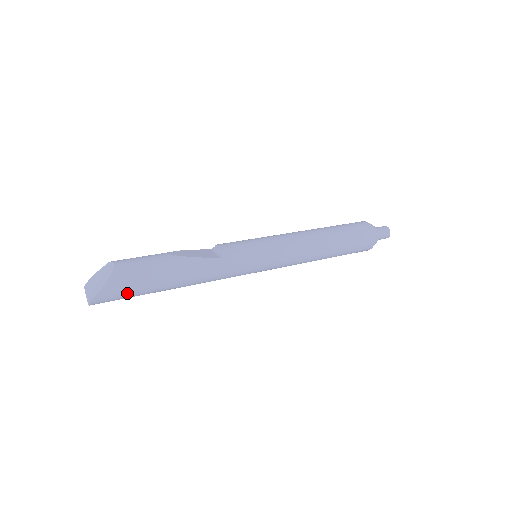
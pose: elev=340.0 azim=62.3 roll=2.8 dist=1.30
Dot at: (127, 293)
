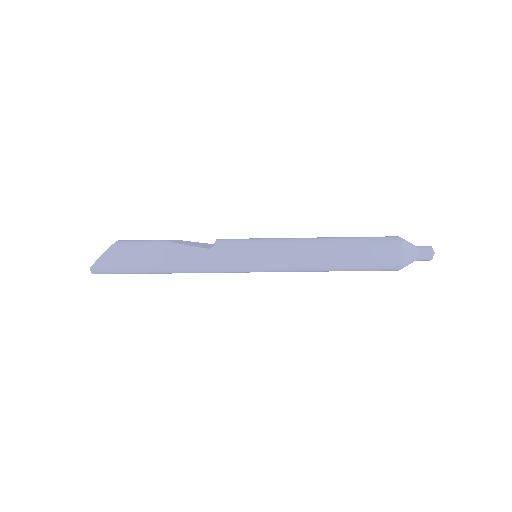
Dot at: (120, 267)
